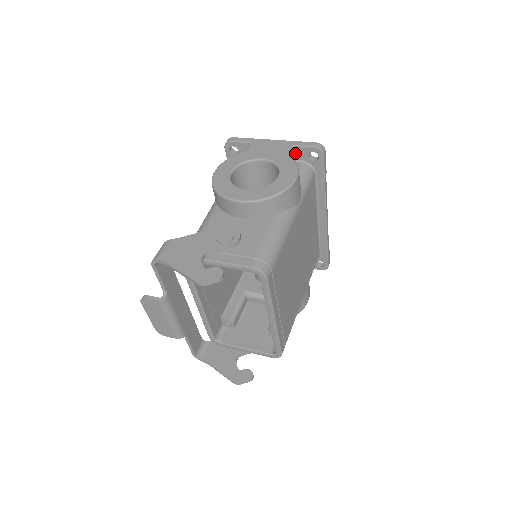
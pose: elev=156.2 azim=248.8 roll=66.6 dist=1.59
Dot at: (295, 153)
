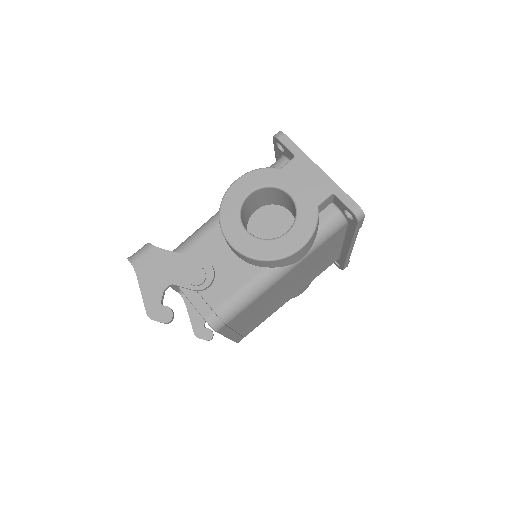
Dot at: (333, 198)
